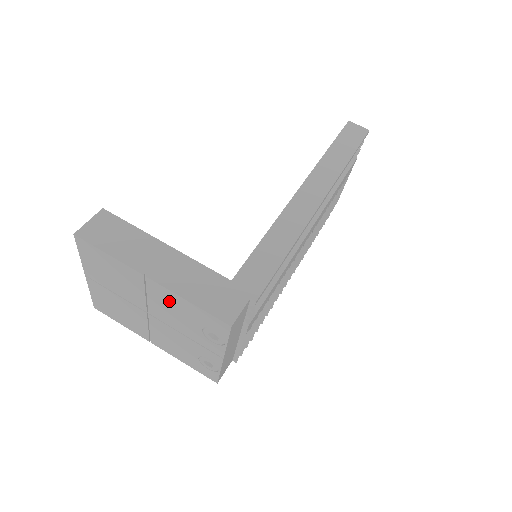
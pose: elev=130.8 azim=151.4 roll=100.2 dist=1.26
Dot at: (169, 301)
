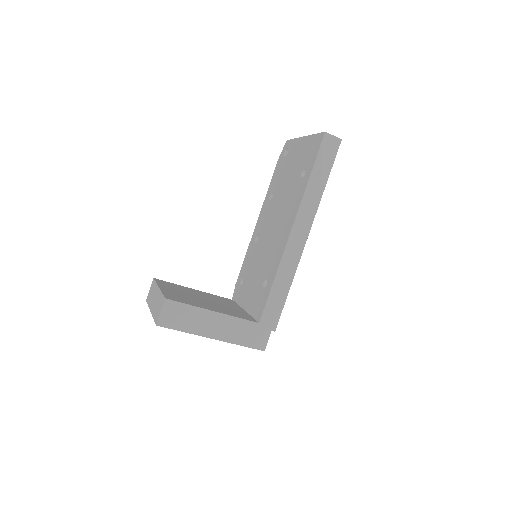
Dot at: occluded
